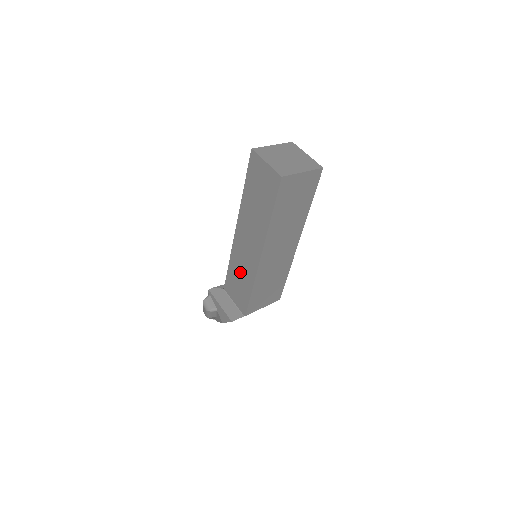
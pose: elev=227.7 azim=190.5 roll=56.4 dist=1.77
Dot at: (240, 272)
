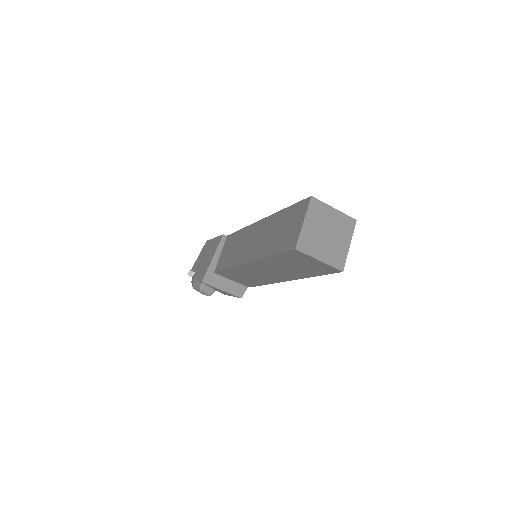
Dot at: (248, 276)
